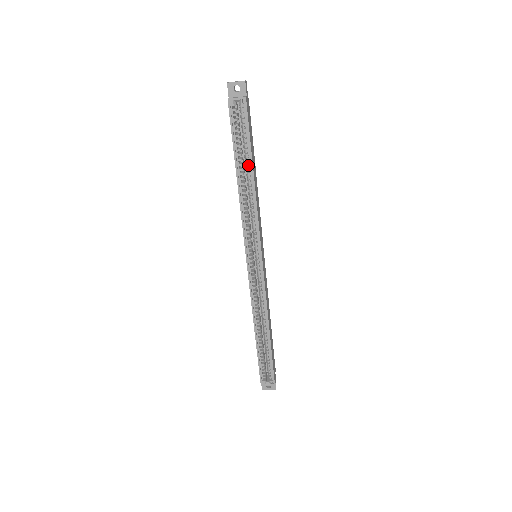
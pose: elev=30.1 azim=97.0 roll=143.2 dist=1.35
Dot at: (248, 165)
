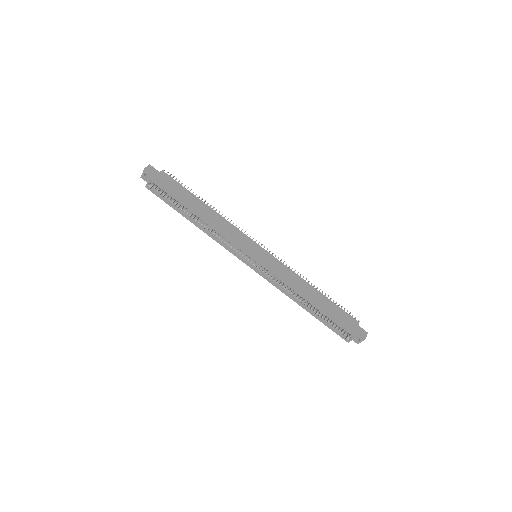
Dot at: occluded
